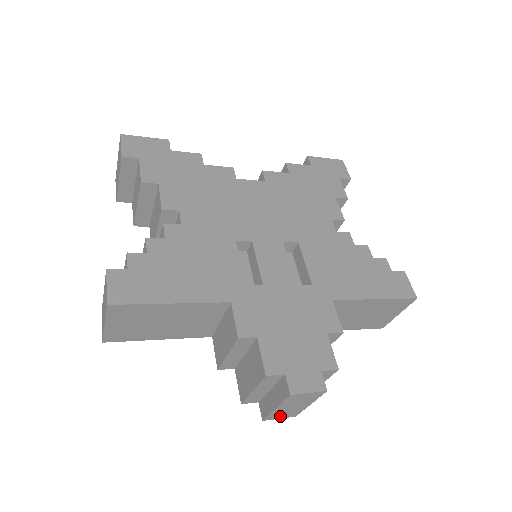
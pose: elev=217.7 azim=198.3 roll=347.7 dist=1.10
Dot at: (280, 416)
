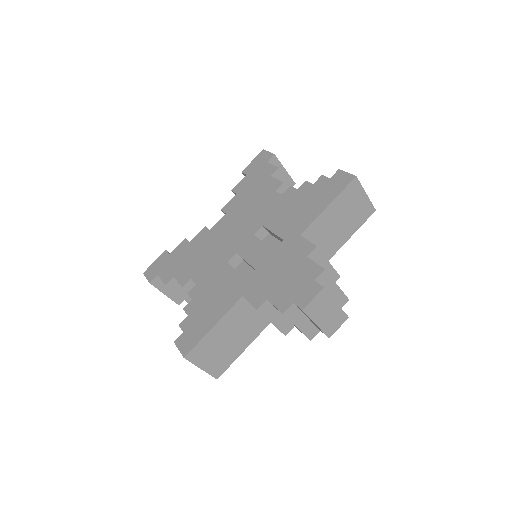
Dot at: (335, 326)
